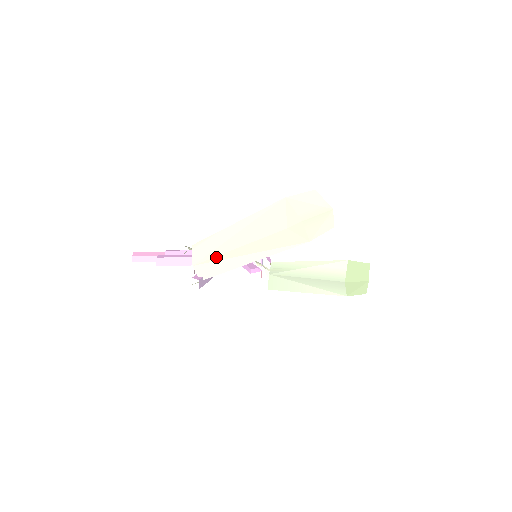
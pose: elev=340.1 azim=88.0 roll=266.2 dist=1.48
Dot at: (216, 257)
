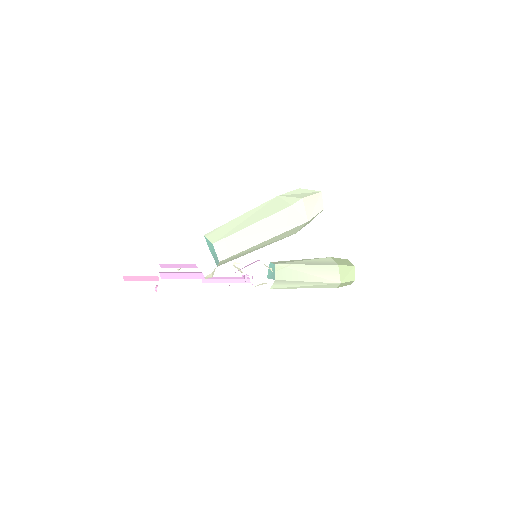
Dot at: (234, 234)
